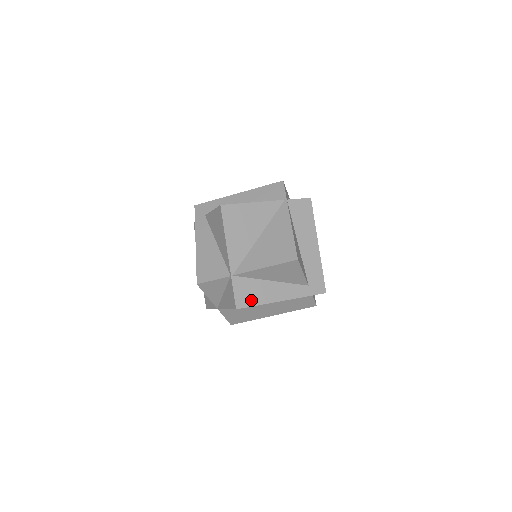
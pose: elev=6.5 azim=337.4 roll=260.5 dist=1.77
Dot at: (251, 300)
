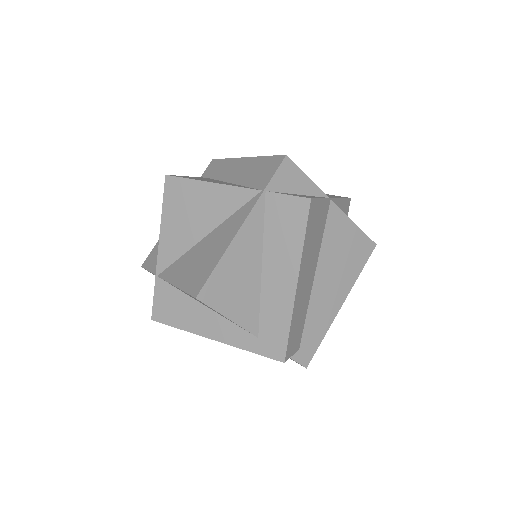
Dot at: (172, 318)
